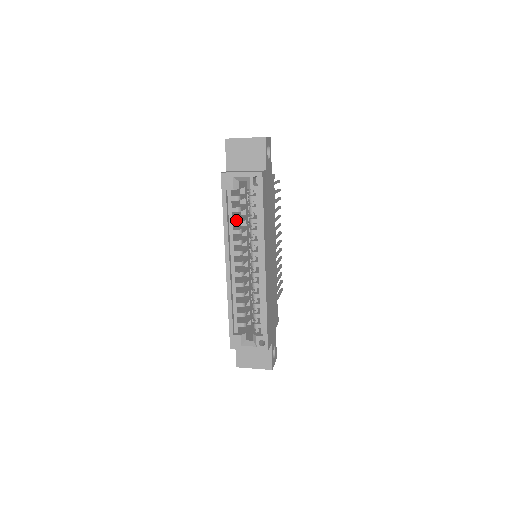
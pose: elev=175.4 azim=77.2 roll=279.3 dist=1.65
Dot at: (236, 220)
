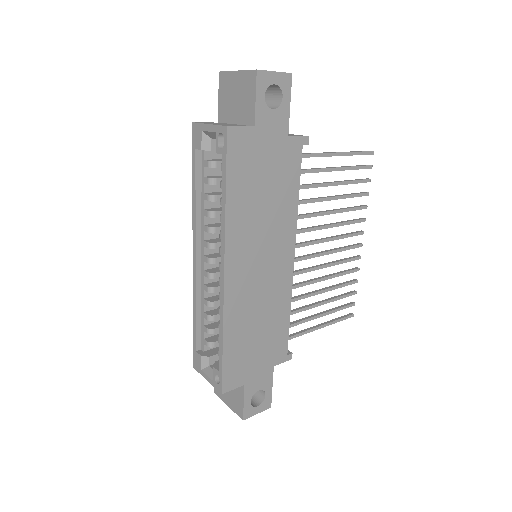
Dot at: (207, 196)
